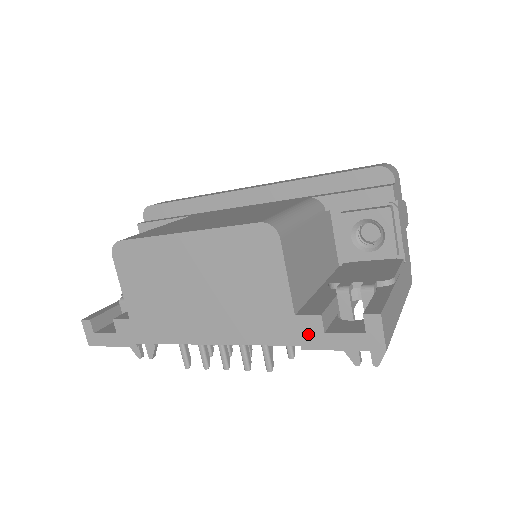
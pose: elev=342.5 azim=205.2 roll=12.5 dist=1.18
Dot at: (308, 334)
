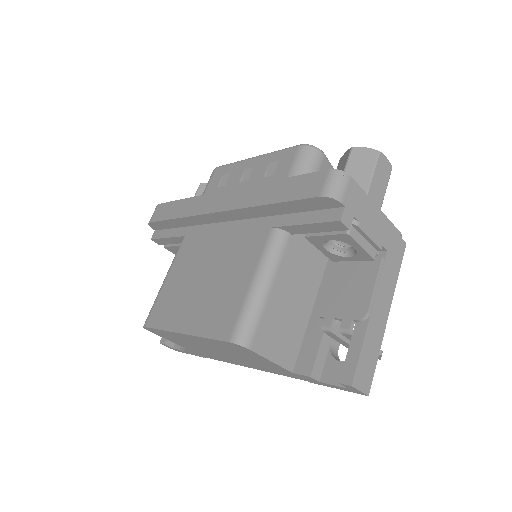
Dot at: (309, 380)
